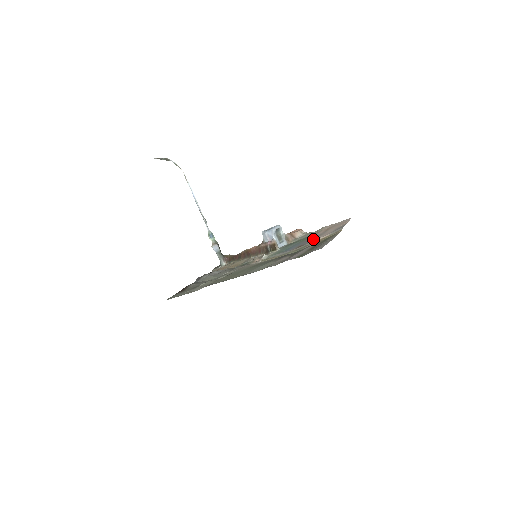
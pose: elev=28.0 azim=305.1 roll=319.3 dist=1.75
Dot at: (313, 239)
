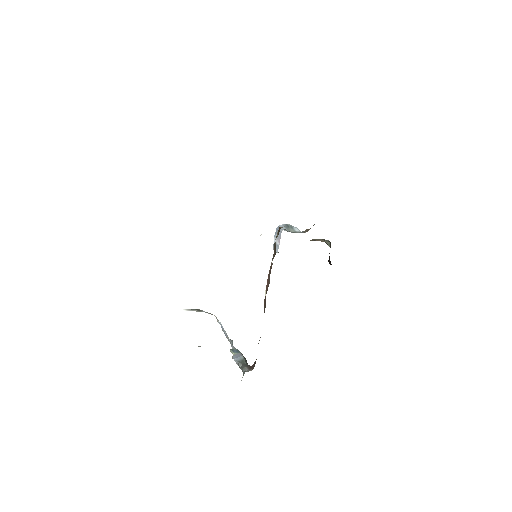
Dot at: occluded
